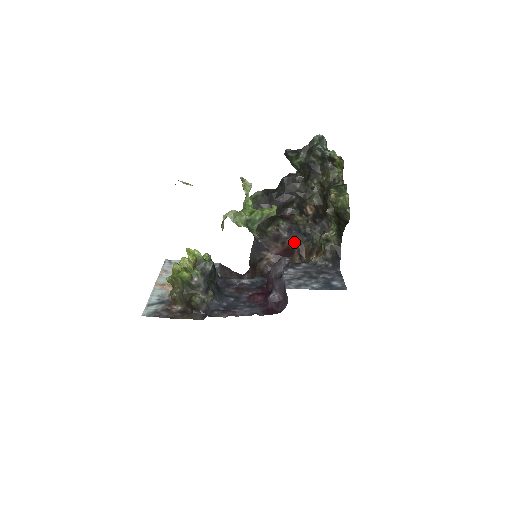
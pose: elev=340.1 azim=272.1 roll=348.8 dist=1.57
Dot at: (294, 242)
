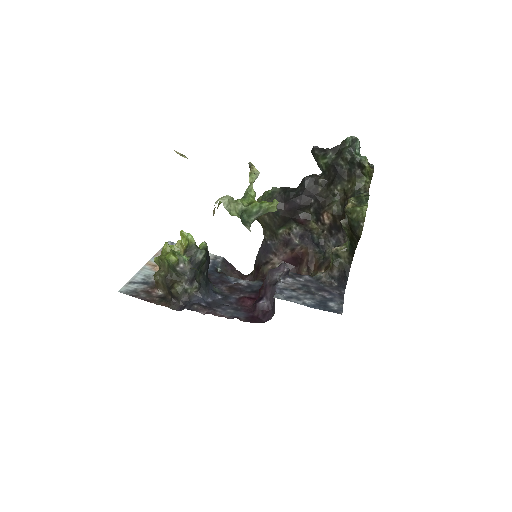
Dot at: (305, 251)
